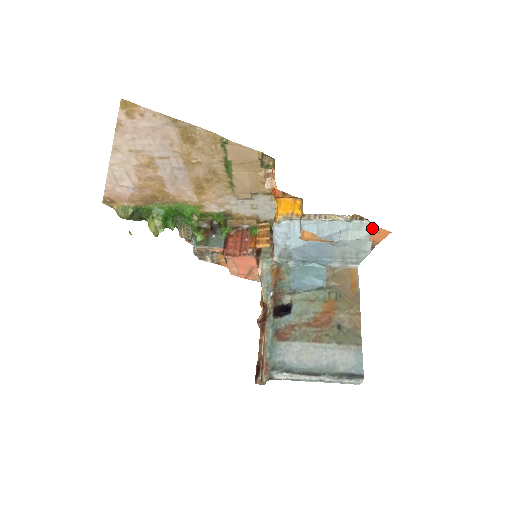
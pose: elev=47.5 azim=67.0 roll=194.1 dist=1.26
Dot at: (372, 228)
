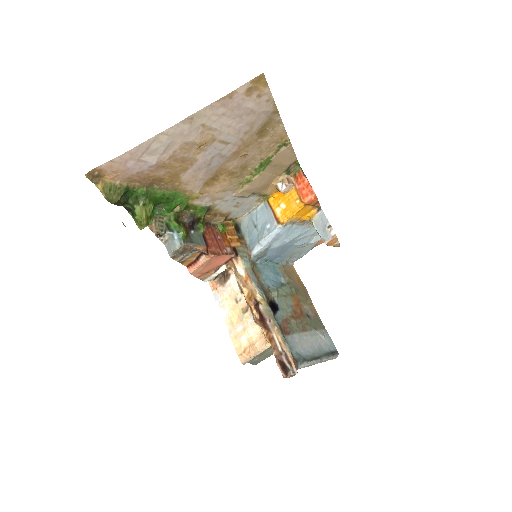
Dot at: occluded
